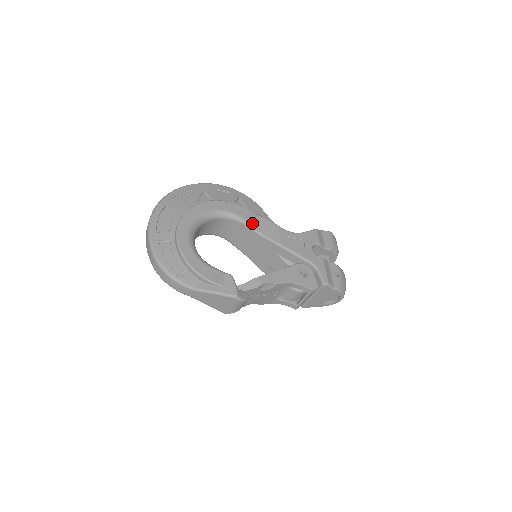
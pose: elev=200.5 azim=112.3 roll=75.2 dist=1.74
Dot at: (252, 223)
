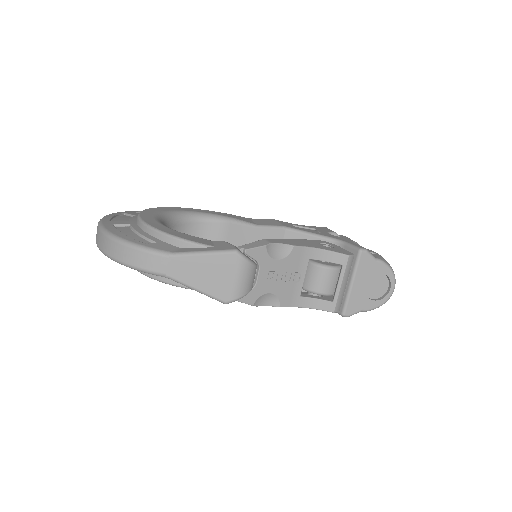
Dot at: (241, 219)
